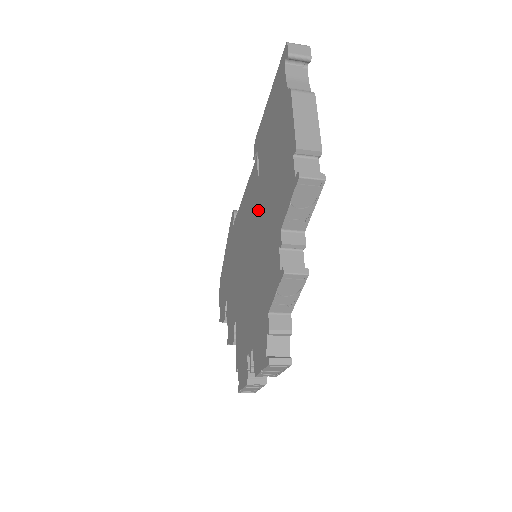
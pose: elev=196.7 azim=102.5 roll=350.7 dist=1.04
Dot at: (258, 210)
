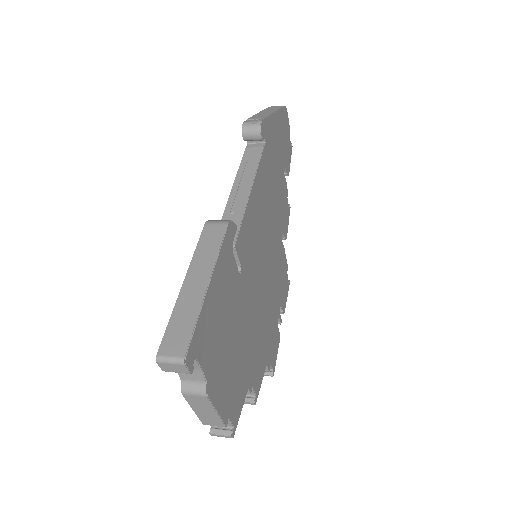
Dot at: occluded
